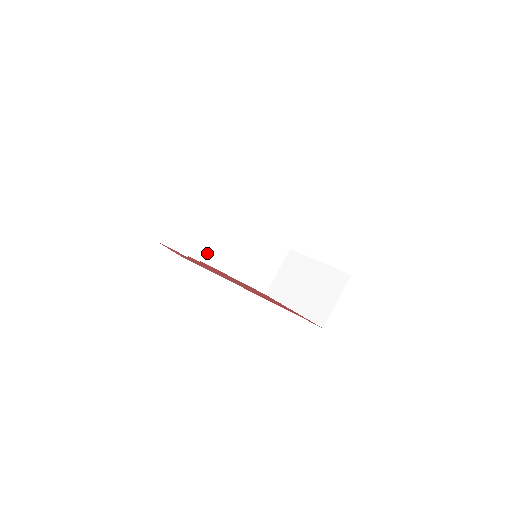
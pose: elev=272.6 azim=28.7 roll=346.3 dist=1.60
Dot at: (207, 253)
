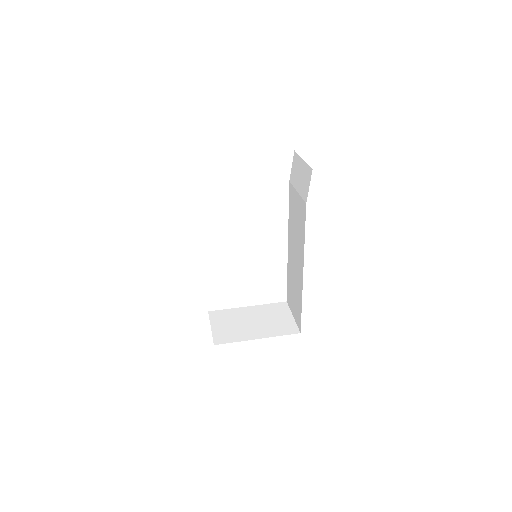
Dot at: occluded
